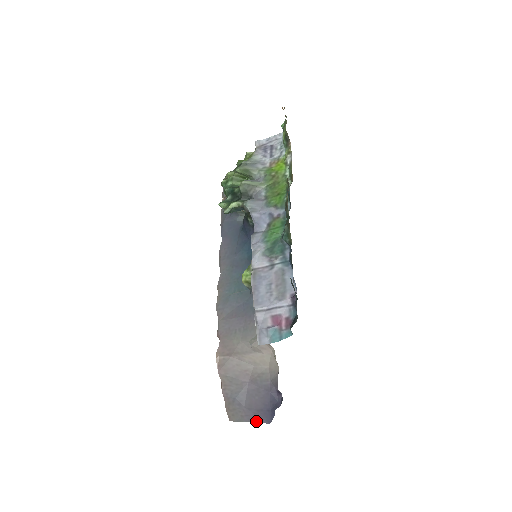
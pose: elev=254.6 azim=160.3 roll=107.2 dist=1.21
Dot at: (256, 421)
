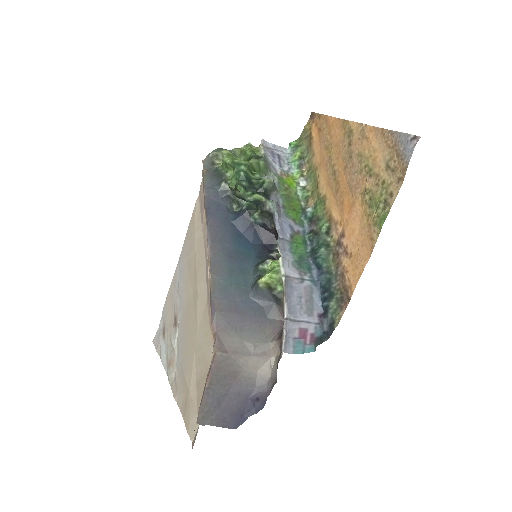
Dot at: (223, 426)
